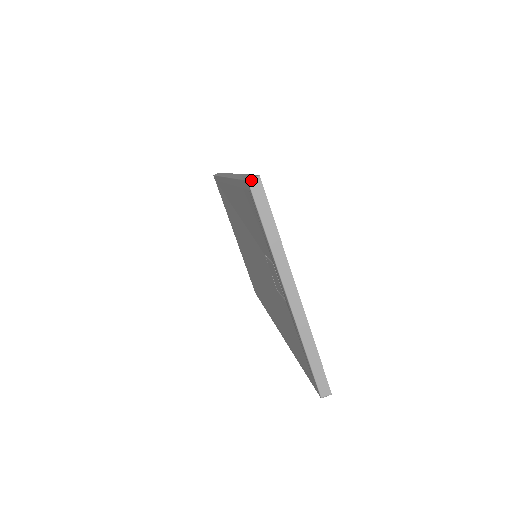
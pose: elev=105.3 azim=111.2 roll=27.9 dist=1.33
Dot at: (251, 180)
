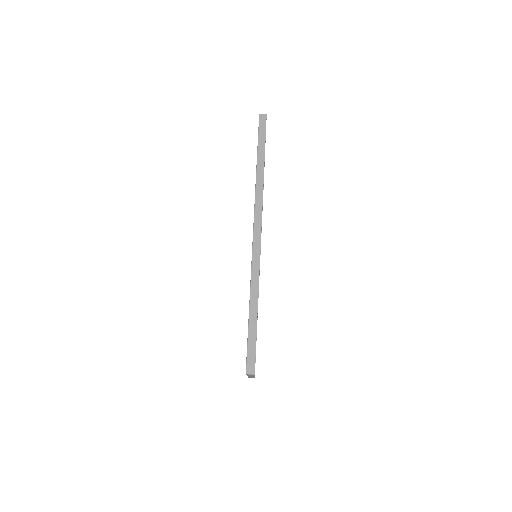
Dot at: (248, 374)
